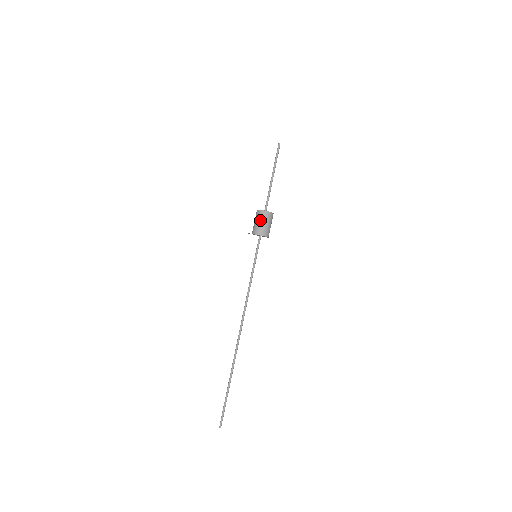
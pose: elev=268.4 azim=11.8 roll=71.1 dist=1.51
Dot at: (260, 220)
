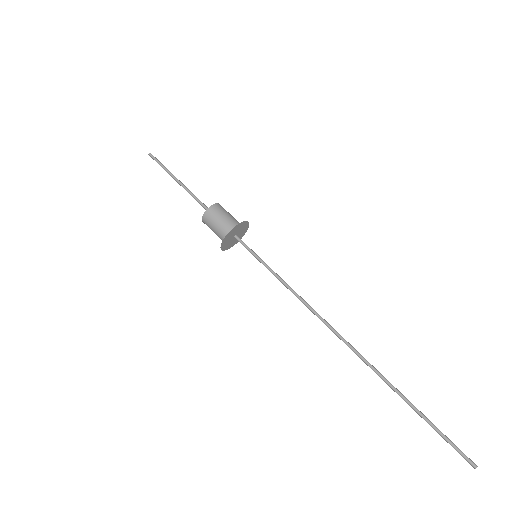
Dot at: (216, 219)
